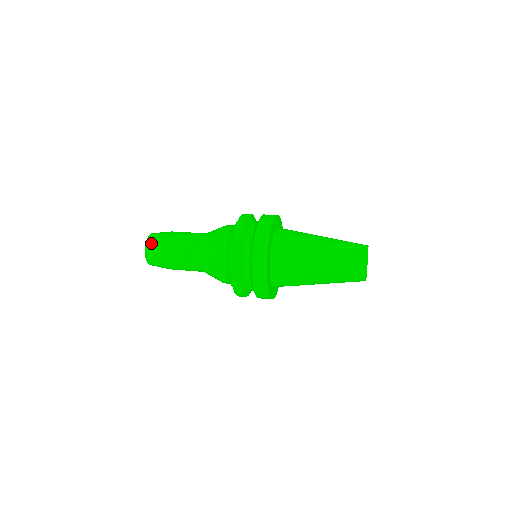
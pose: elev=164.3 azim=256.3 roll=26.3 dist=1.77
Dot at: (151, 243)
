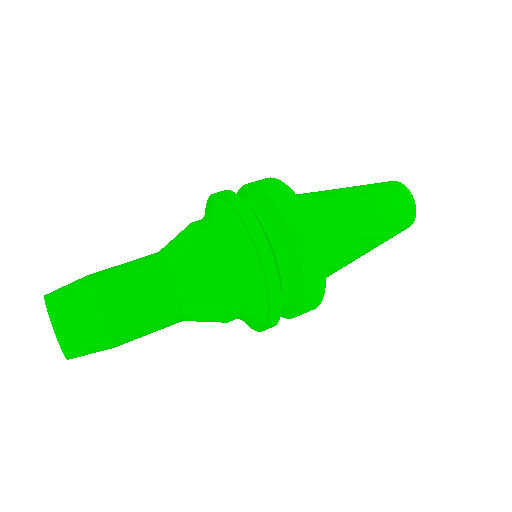
Dot at: (72, 335)
